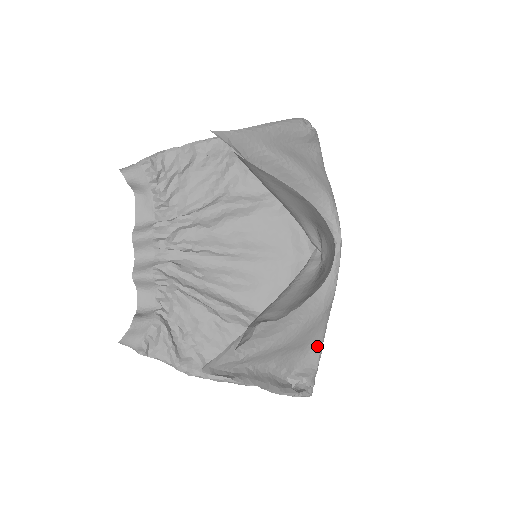
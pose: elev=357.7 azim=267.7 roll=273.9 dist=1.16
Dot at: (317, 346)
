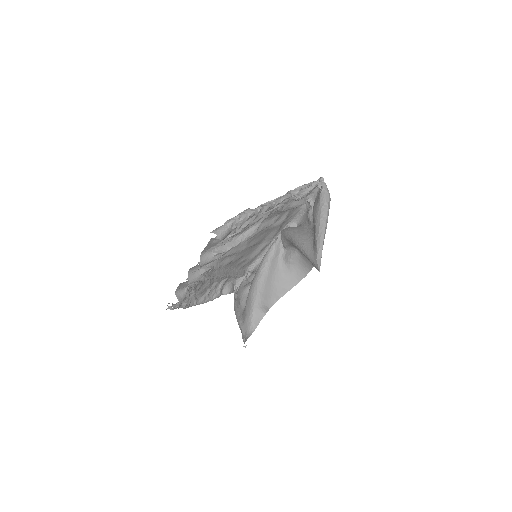
Dot at: (249, 276)
